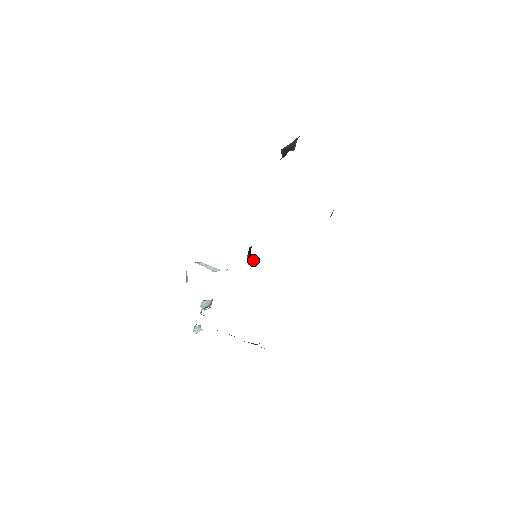
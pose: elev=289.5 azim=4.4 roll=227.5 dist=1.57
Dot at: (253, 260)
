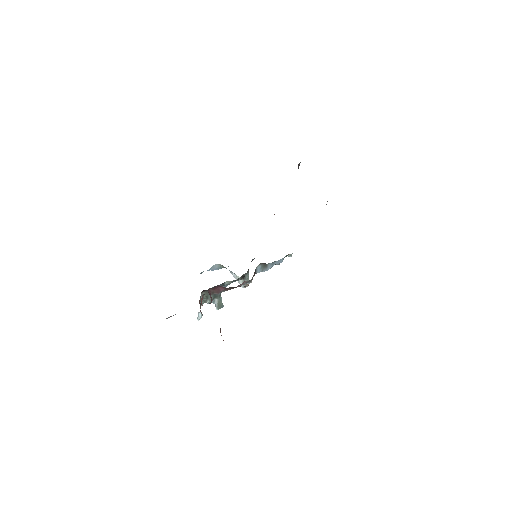
Dot at: occluded
